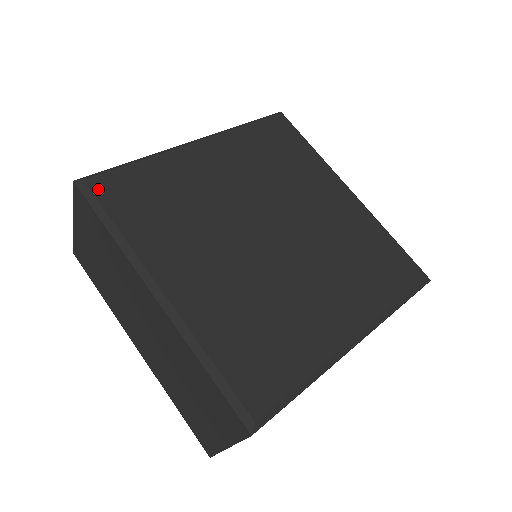
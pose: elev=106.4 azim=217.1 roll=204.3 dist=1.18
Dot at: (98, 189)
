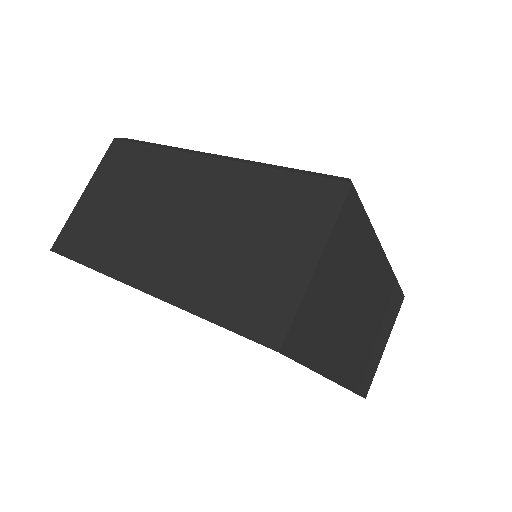
Dot at: occluded
